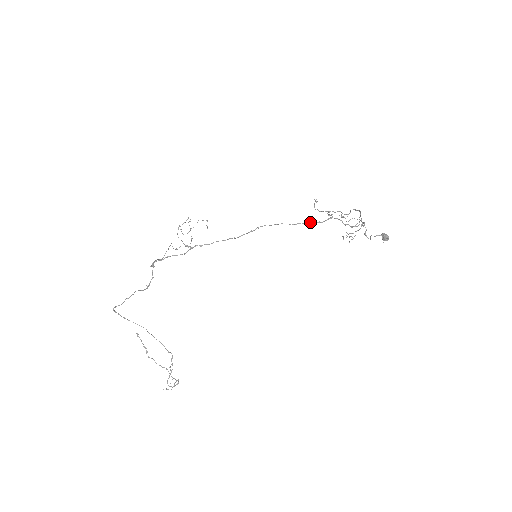
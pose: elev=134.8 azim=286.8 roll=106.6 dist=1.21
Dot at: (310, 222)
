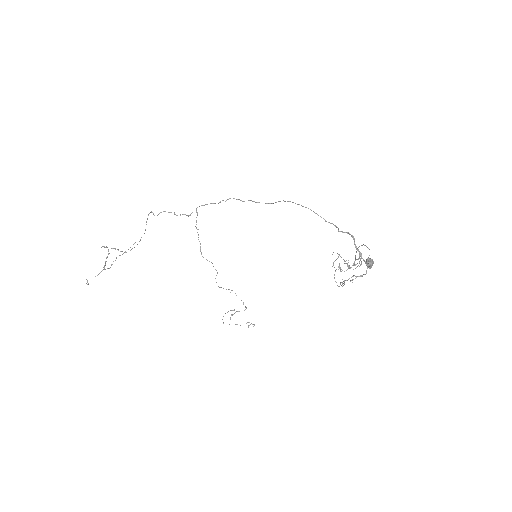
Dot at: occluded
